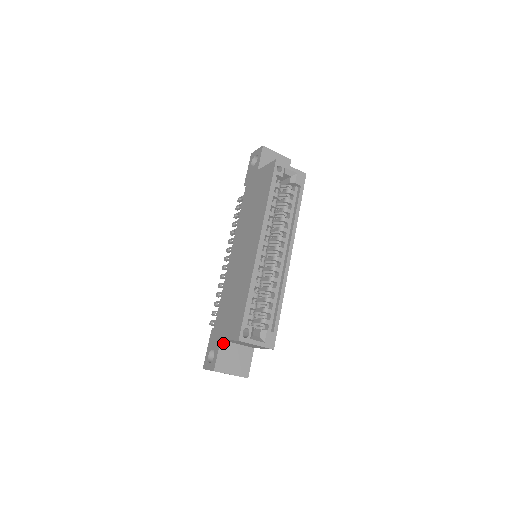
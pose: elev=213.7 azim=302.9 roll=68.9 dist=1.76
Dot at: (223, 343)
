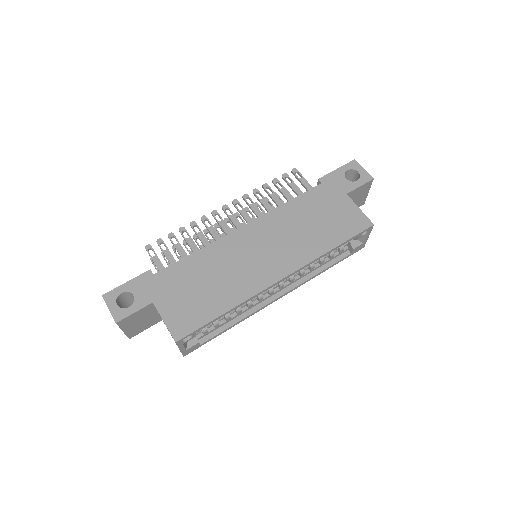
Dot at: (151, 306)
